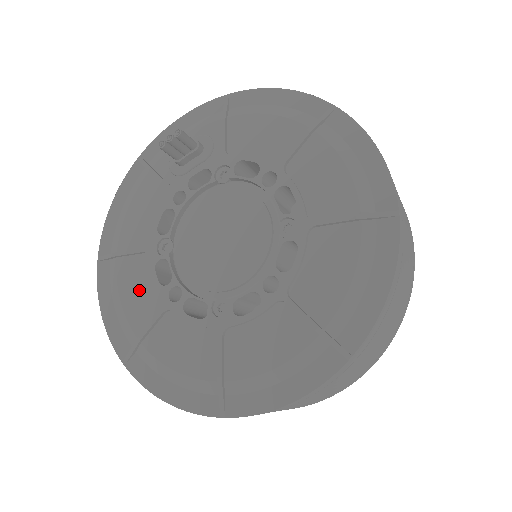
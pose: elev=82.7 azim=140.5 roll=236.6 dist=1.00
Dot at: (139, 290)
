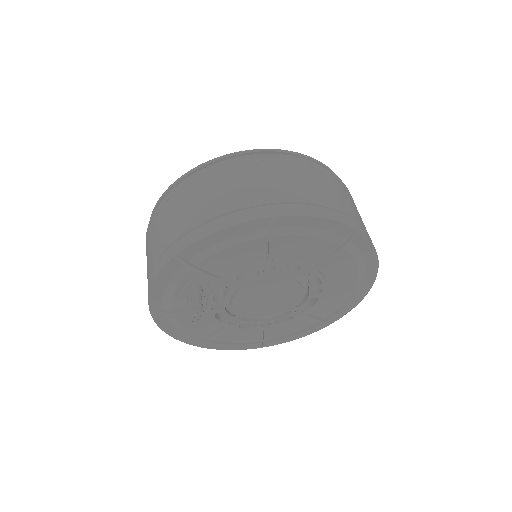
Dot at: (240, 335)
